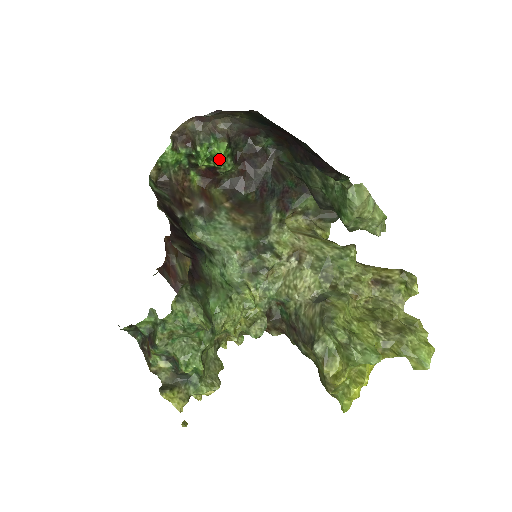
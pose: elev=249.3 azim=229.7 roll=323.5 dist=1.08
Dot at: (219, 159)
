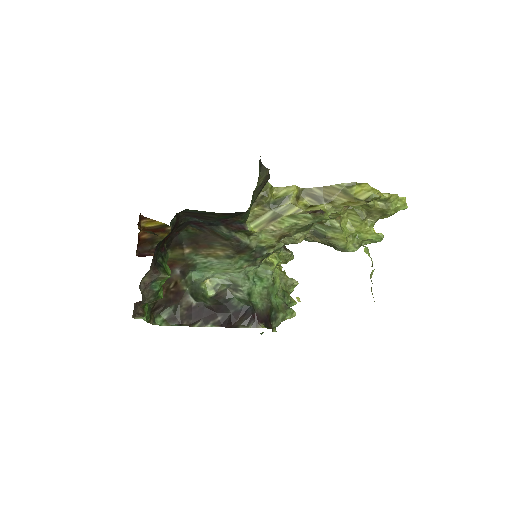
Dot at: occluded
